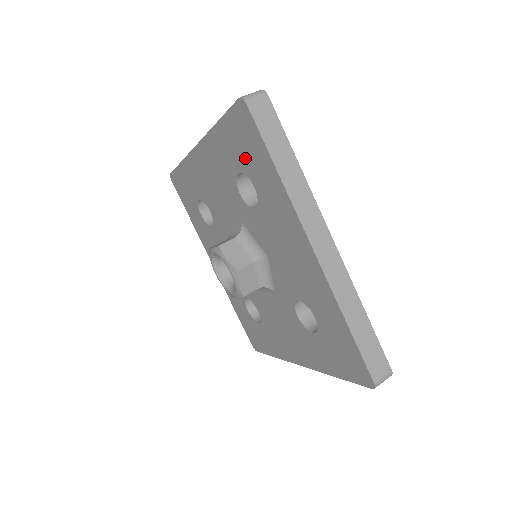
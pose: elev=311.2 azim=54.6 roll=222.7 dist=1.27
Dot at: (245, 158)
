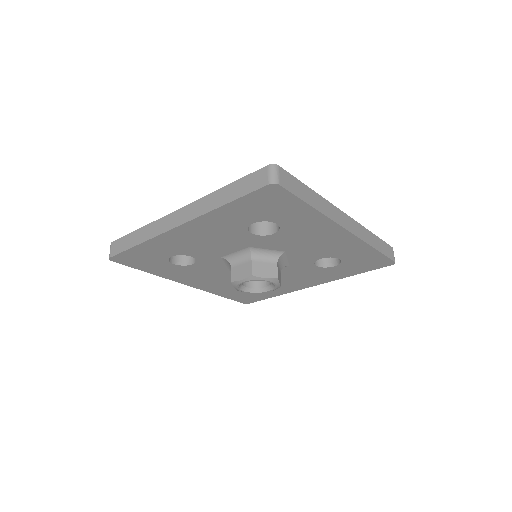
Dot at: (267, 213)
